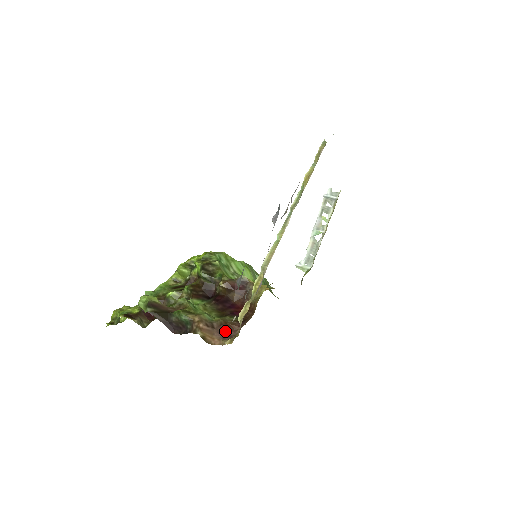
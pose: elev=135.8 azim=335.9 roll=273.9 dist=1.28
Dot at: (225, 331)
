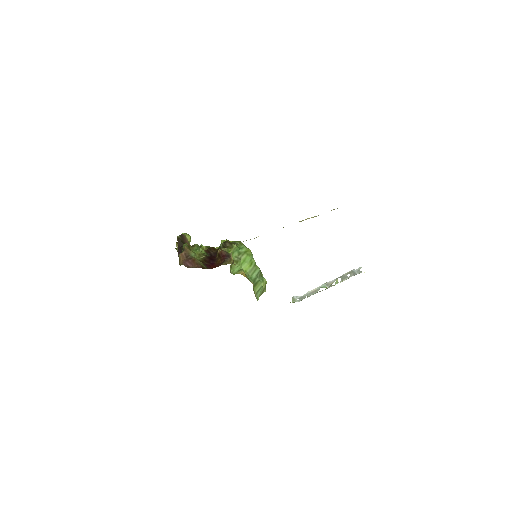
Dot at: (189, 262)
